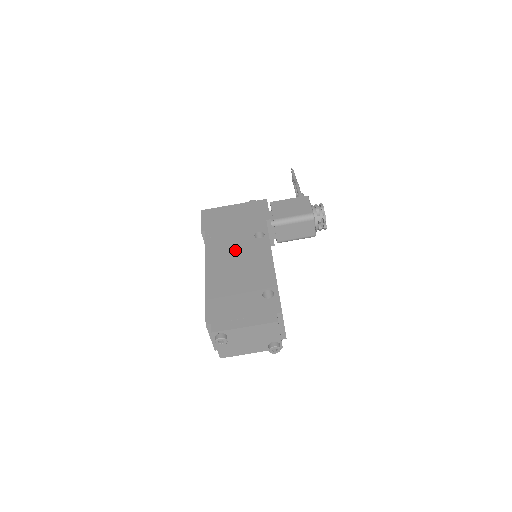
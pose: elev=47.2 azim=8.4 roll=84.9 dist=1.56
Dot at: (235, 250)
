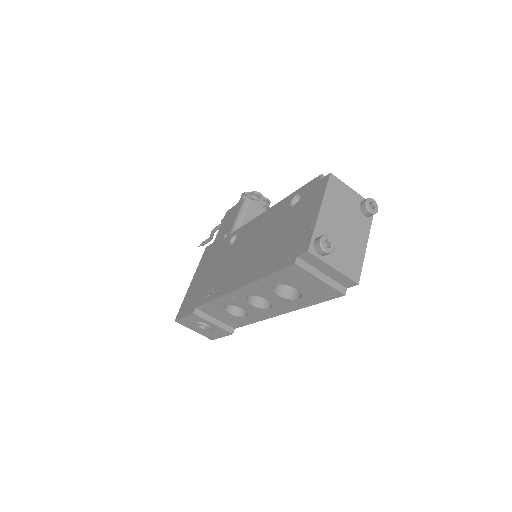
Dot at: (233, 261)
